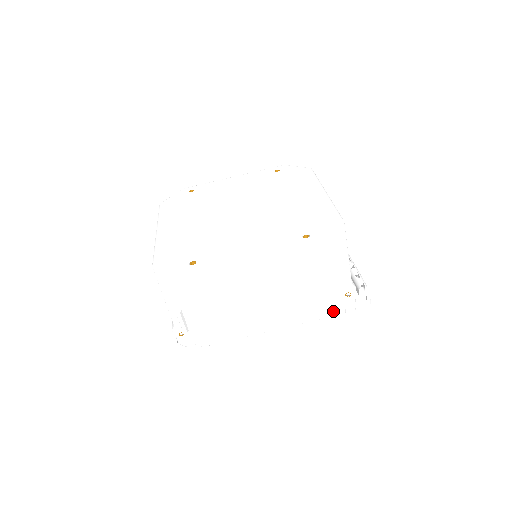
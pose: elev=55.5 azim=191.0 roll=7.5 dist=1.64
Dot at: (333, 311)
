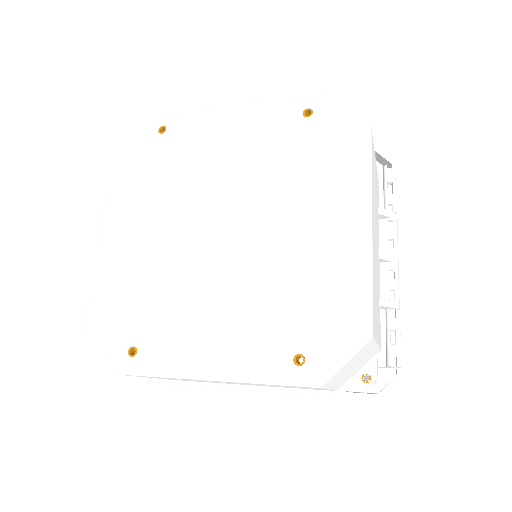
Dot at: (338, 393)
